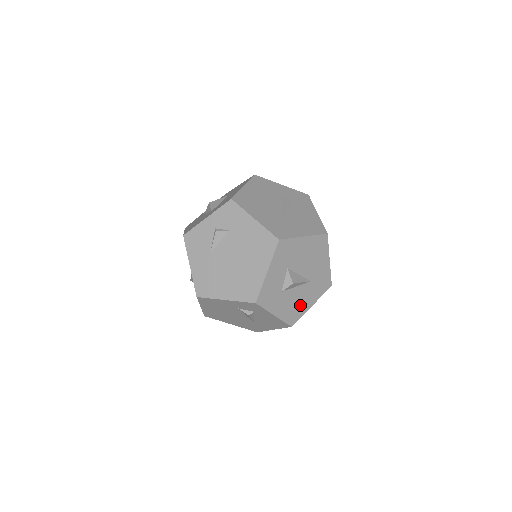
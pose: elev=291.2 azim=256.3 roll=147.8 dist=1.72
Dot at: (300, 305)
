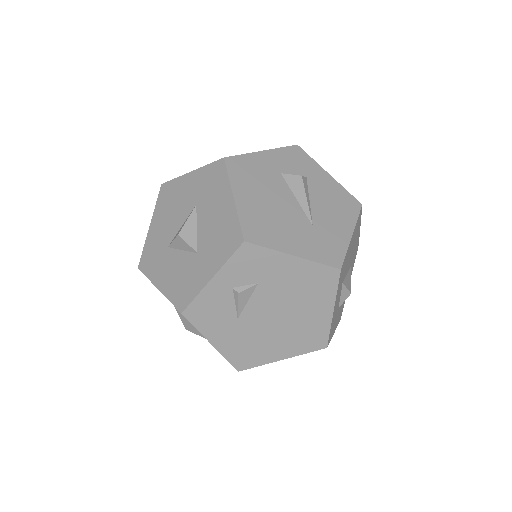
Dot at: occluded
